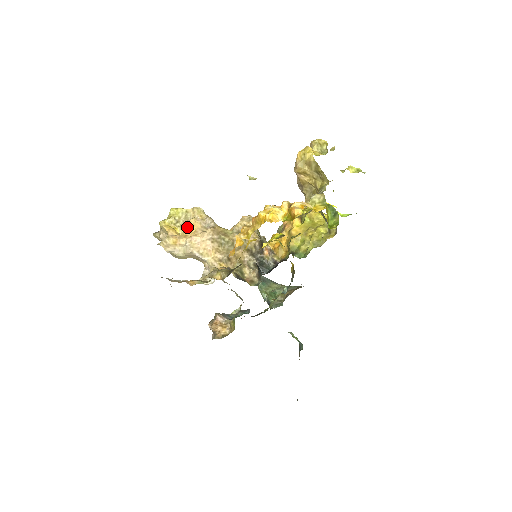
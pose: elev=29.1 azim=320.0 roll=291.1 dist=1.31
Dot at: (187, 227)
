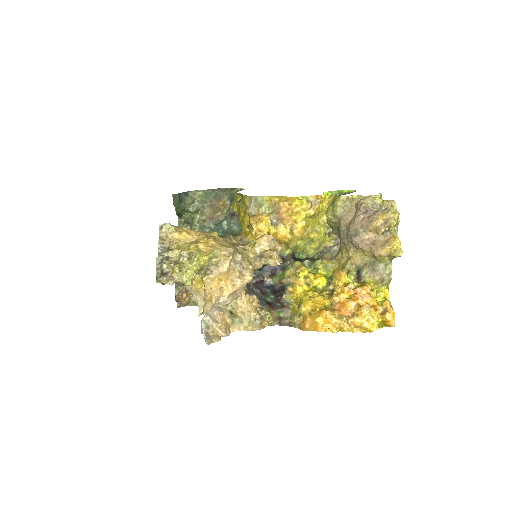
Dot at: (219, 276)
